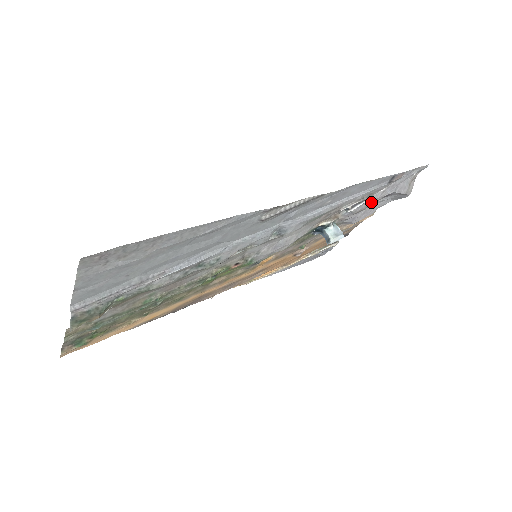
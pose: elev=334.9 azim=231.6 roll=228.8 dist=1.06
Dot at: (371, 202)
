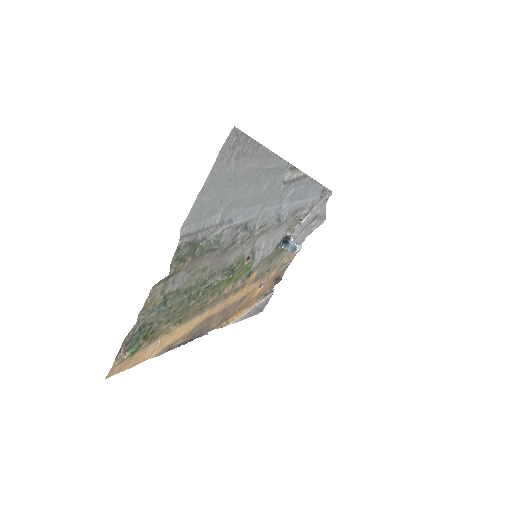
Dot at: (311, 217)
